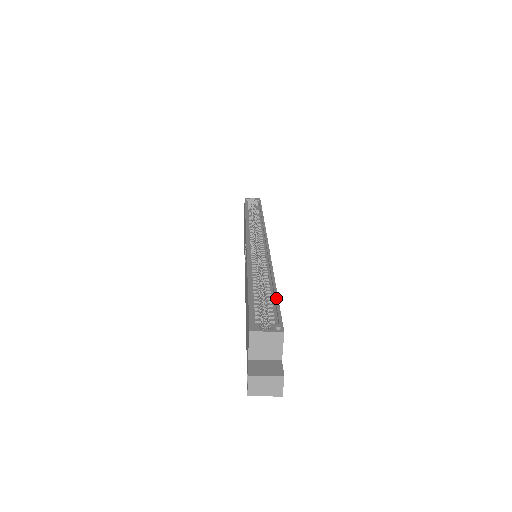
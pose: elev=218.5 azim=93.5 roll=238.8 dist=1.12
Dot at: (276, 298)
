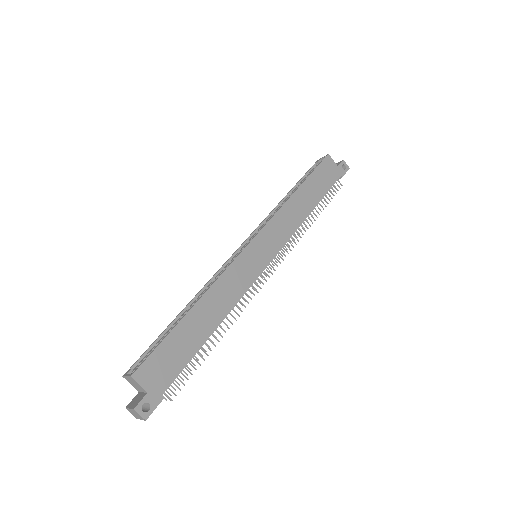
Dot at: (167, 334)
